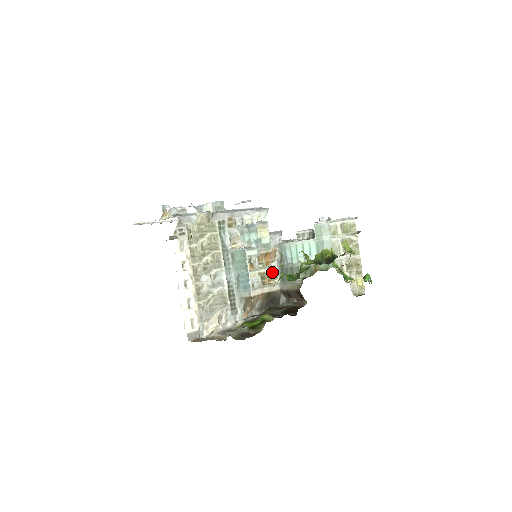
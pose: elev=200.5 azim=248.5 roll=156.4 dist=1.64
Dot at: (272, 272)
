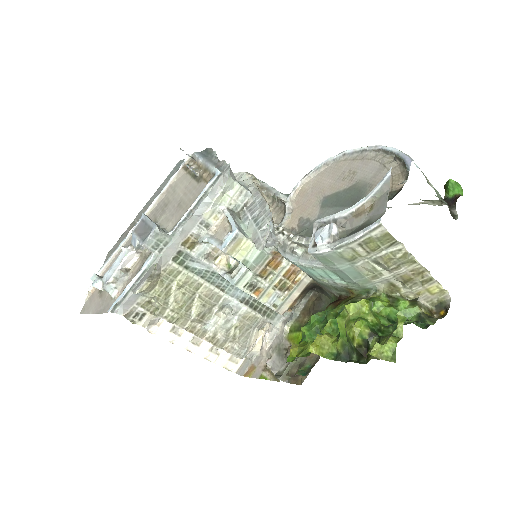
Dot at: (291, 269)
